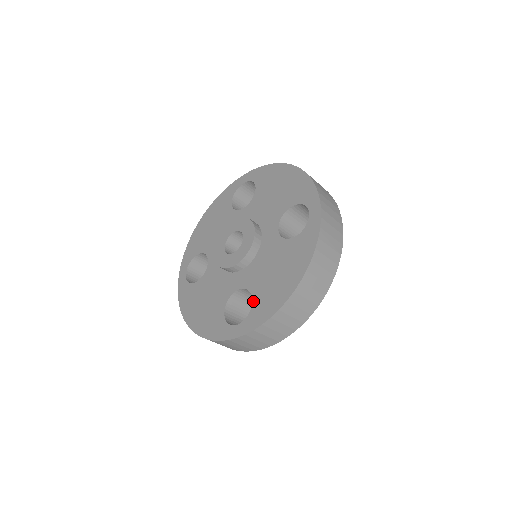
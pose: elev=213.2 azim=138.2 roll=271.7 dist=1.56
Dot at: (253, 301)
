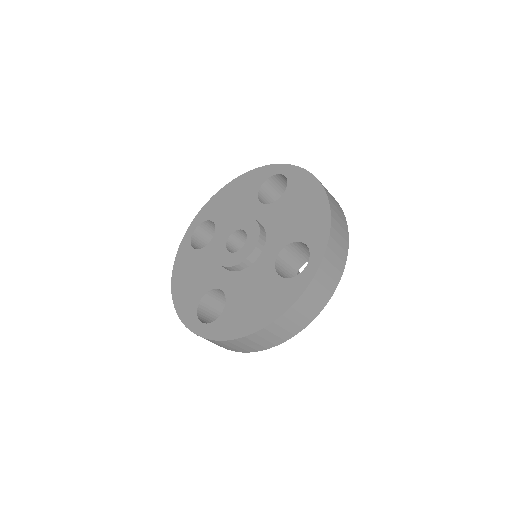
Dot at: (223, 312)
